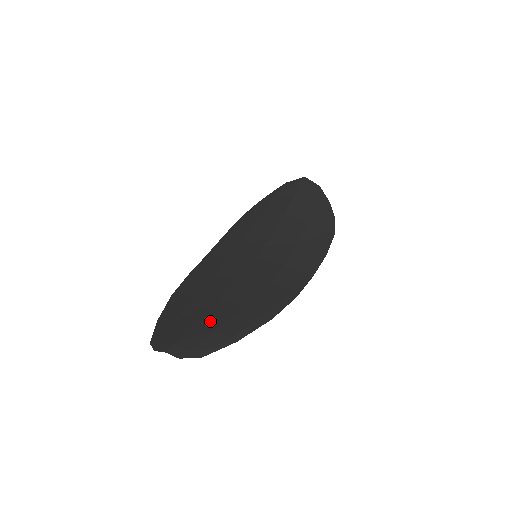
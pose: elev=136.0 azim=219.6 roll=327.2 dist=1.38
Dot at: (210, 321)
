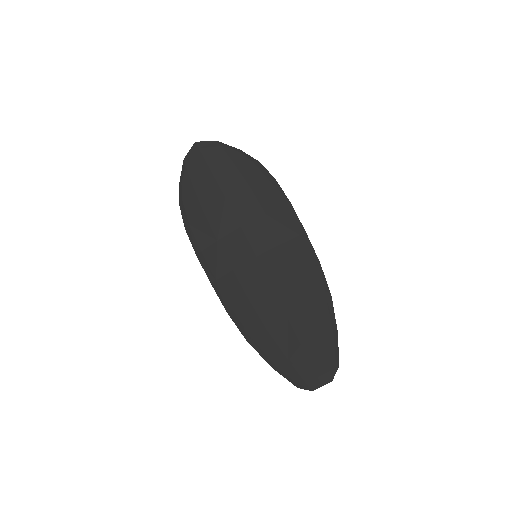
Dot at: (309, 340)
